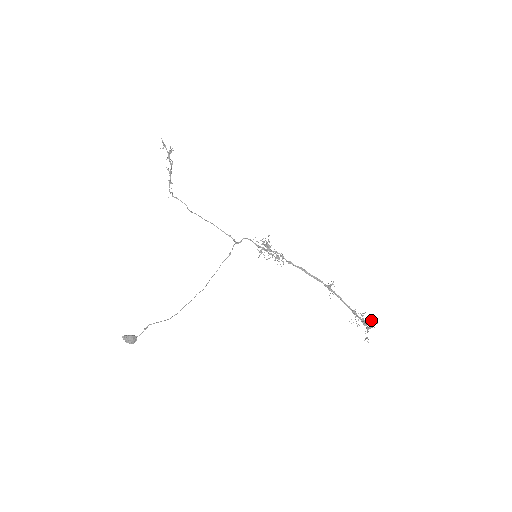
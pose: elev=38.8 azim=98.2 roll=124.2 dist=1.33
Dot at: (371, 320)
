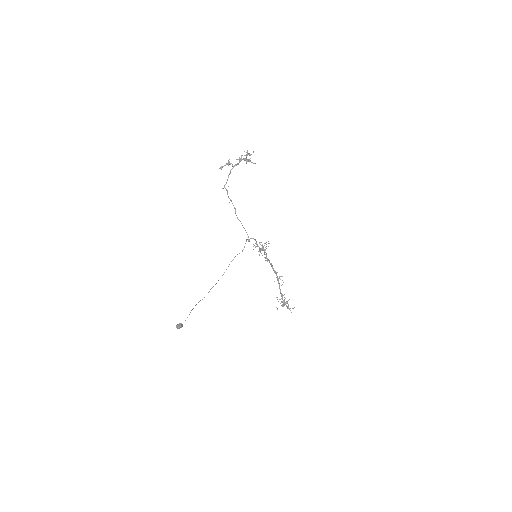
Dot at: occluded
